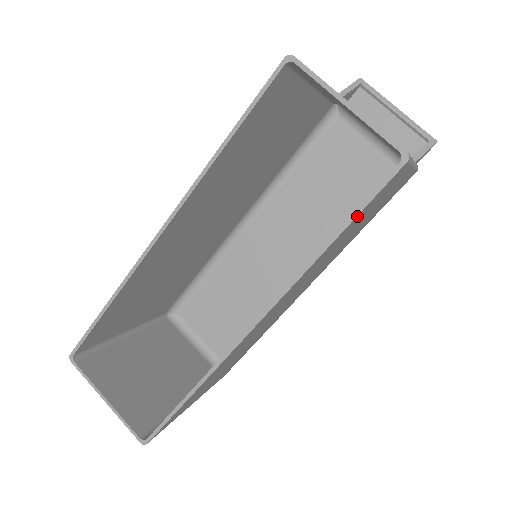
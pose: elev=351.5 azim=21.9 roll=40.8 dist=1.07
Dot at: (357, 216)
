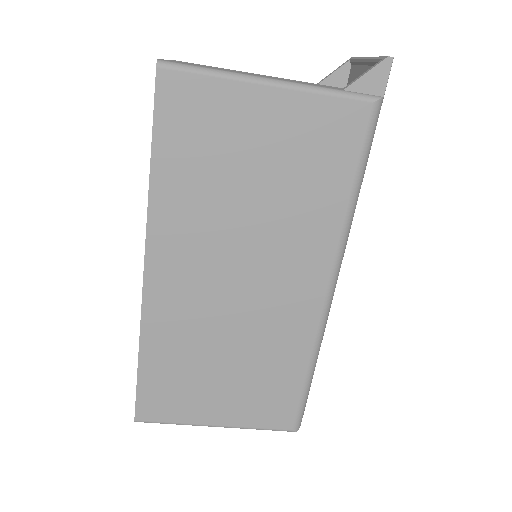
Dot at: (156, 136)
